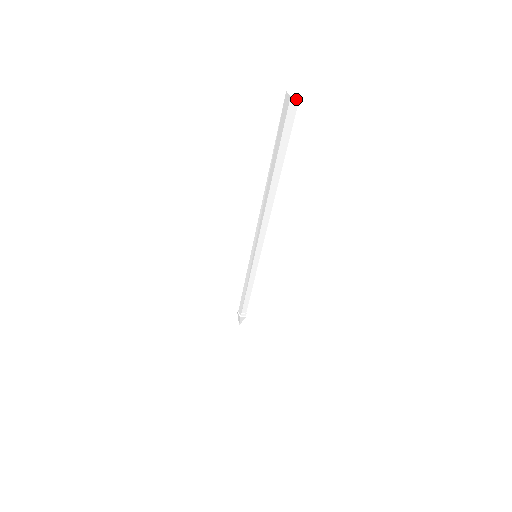
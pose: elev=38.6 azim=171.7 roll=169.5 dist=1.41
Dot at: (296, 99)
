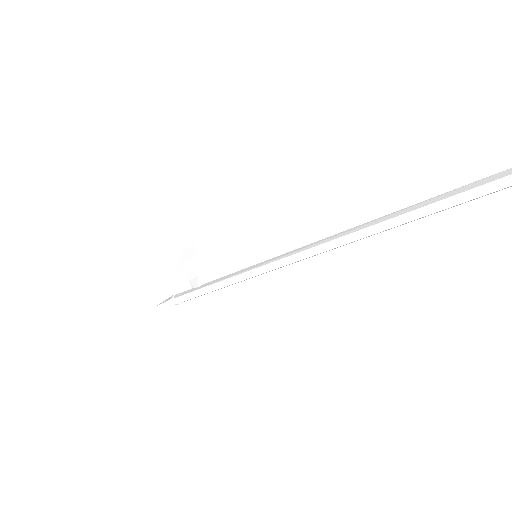
Dot at: out of frame
